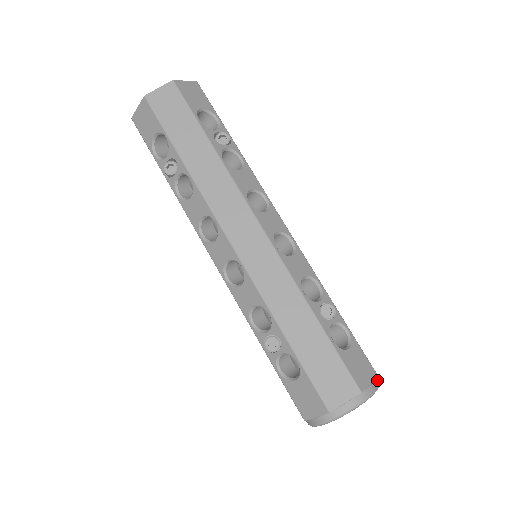
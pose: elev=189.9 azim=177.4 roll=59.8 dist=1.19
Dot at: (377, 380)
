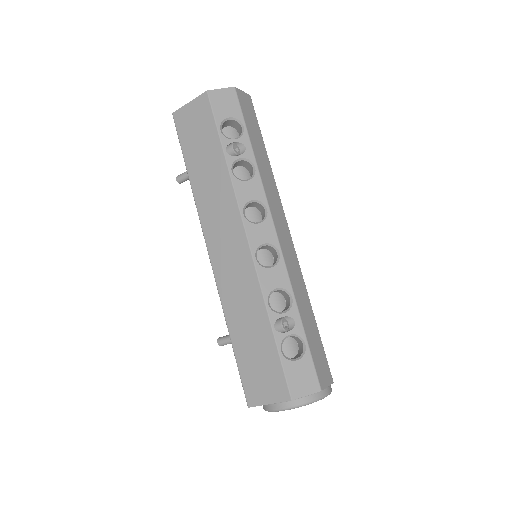
Dot at: occluded
